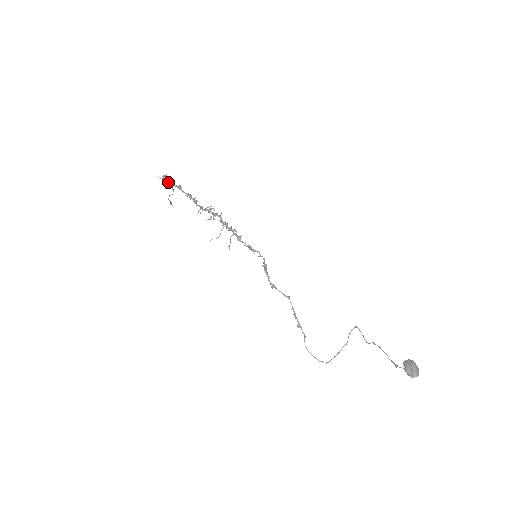
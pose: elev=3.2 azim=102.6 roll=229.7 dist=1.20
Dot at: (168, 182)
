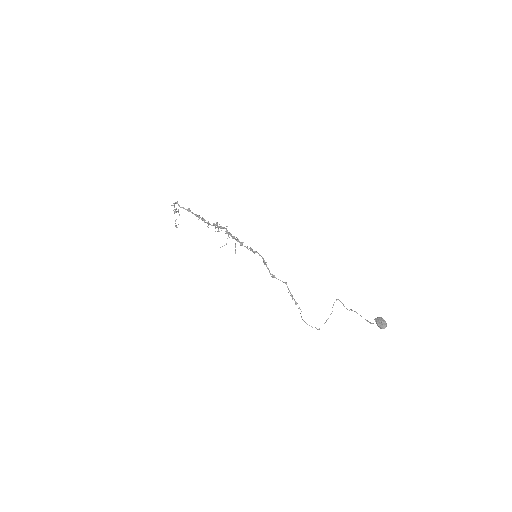
Dot at: (176, 208)
